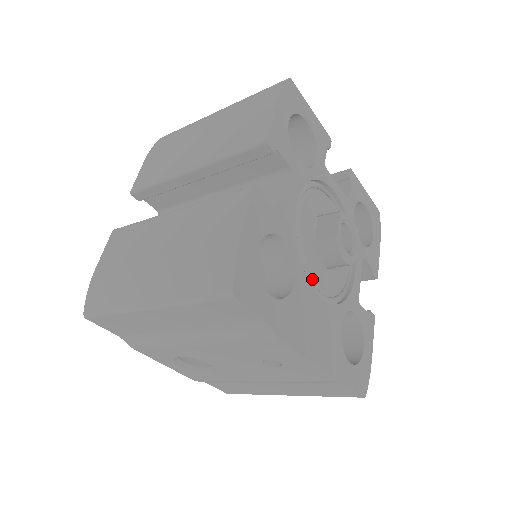
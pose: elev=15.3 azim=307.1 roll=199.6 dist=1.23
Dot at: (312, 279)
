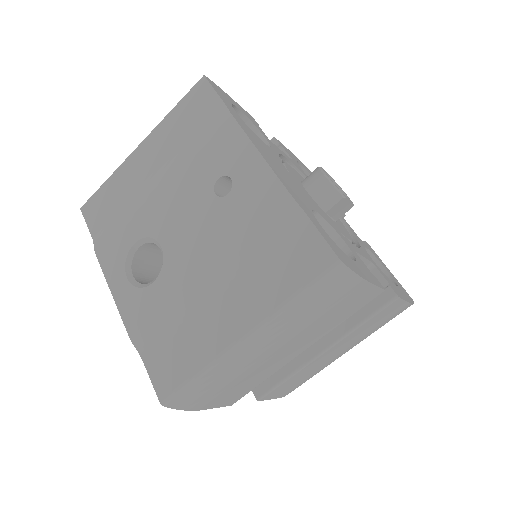
Dot at: occluded
